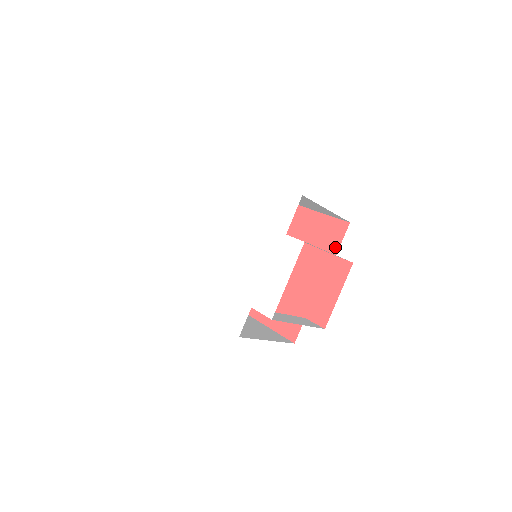
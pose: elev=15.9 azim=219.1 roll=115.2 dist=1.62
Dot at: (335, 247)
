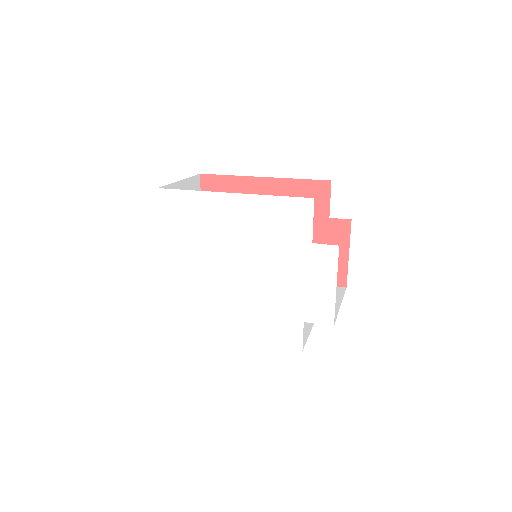
Dot at: (325, 210)
